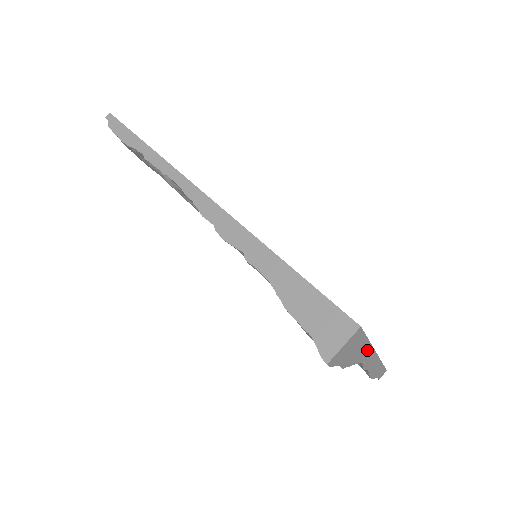
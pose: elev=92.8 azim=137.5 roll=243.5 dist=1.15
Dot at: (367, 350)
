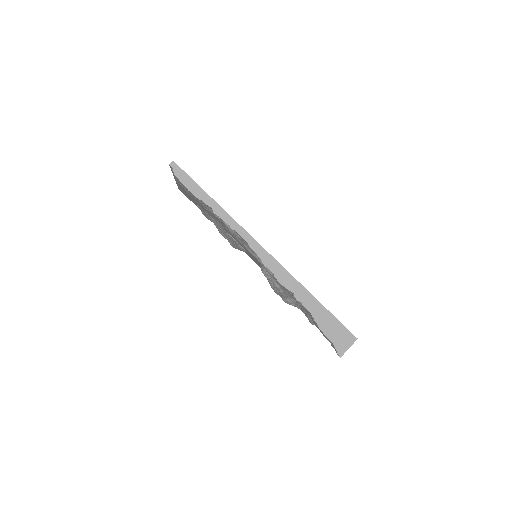
Dot at: occluded
